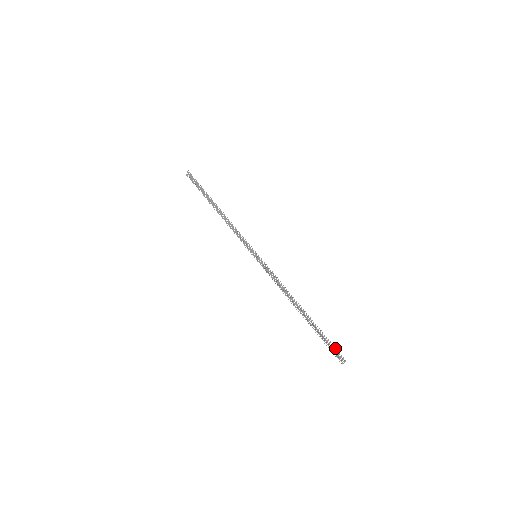
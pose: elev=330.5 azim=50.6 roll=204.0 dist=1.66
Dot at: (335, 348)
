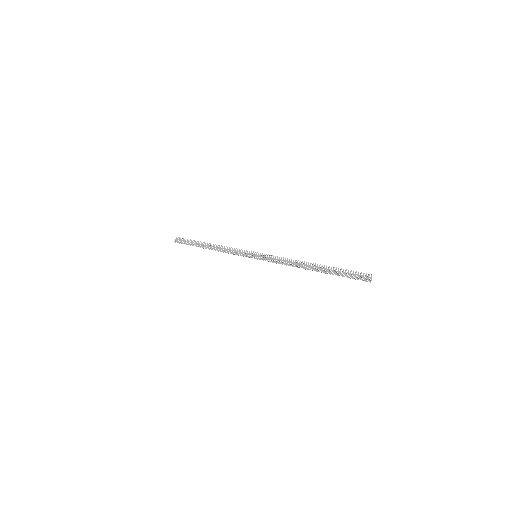
Dot at: (358, 272)
